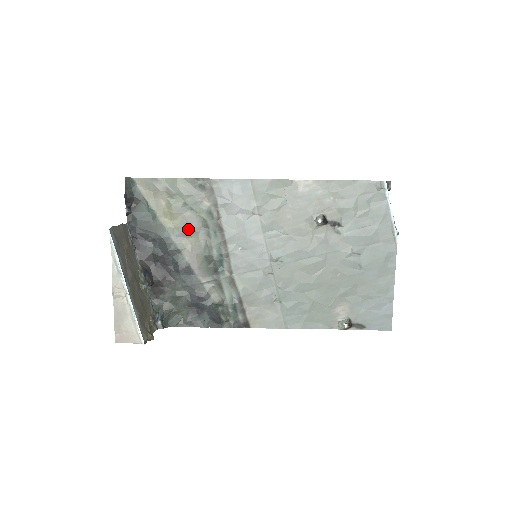
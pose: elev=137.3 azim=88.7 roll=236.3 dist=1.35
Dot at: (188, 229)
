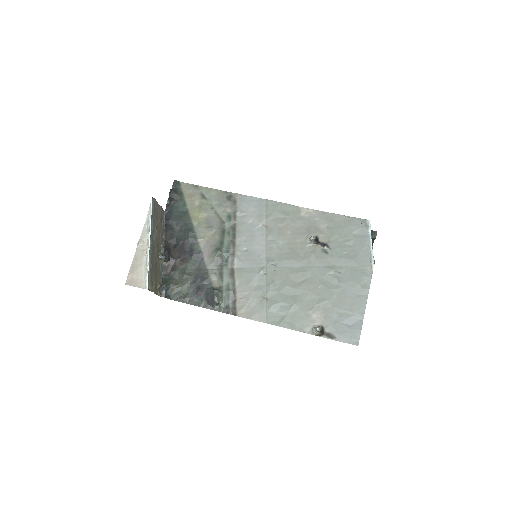
Dot at: (209, 226)
